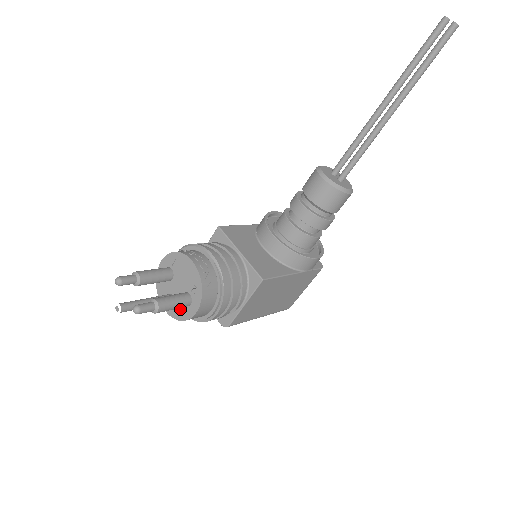
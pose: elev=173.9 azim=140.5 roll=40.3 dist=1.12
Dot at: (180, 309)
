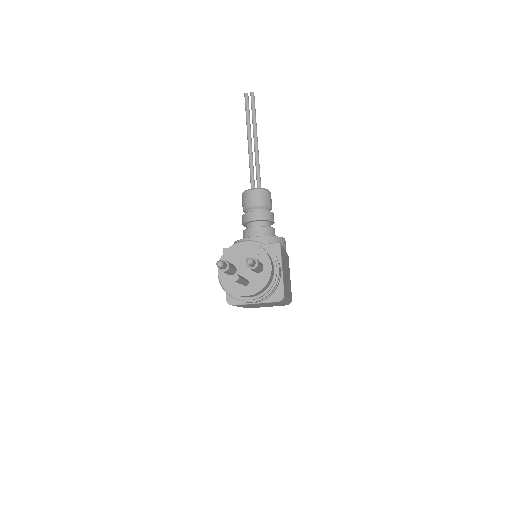
Dot at: (258, 280)
